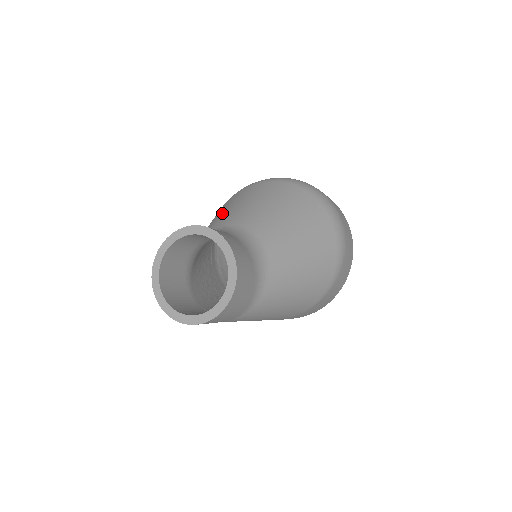
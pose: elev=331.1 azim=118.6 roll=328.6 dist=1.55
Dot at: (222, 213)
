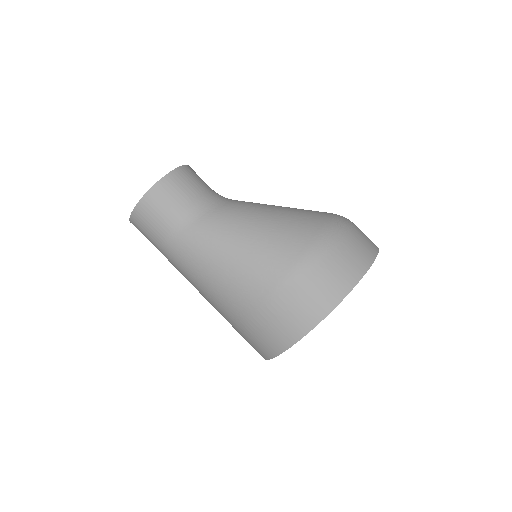
Dot at: occluded
